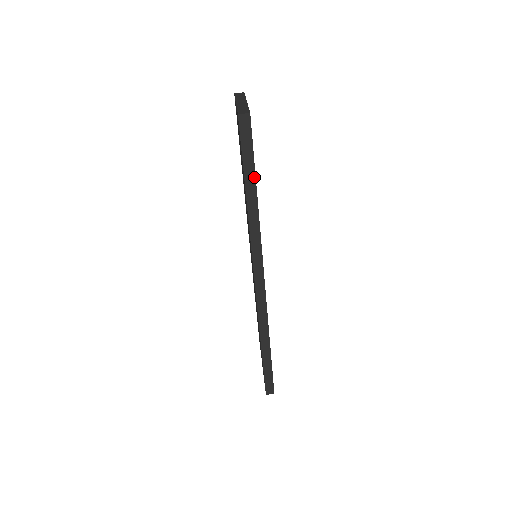
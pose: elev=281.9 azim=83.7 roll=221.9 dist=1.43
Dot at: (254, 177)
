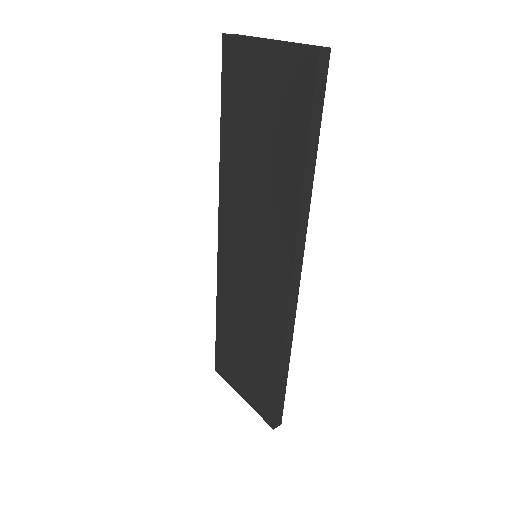
Dot at: (317, 141)
